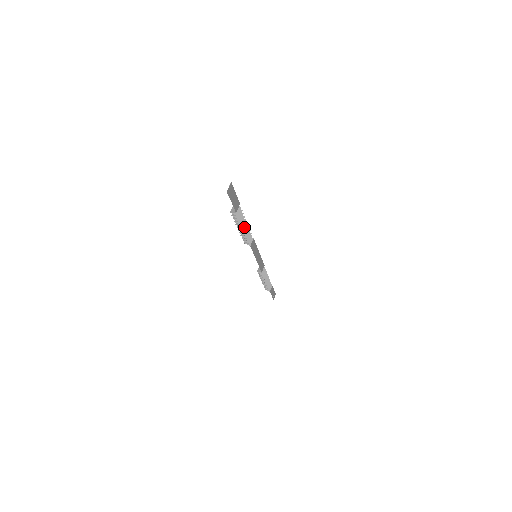
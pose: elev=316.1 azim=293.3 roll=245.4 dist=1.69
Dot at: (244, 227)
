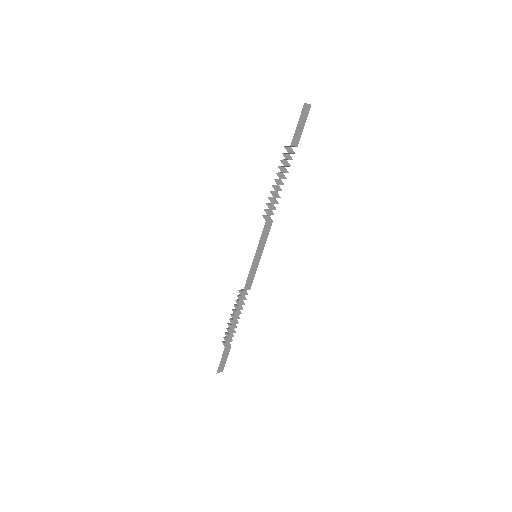
Dot at: (280, 184)
